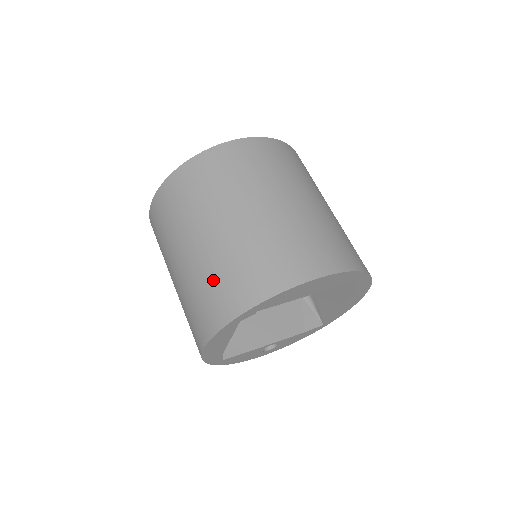
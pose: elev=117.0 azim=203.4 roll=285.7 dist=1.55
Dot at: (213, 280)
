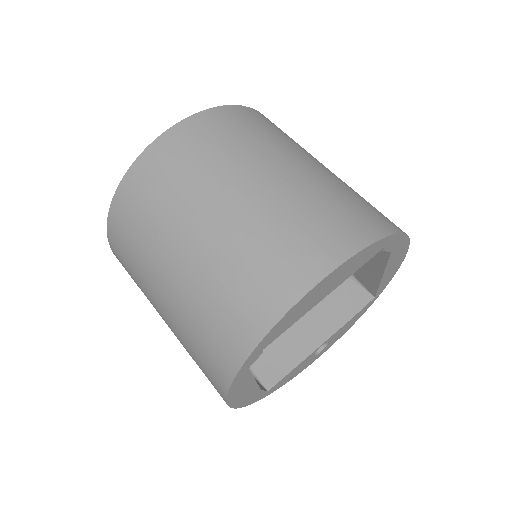
Dot at: (198, 328)
